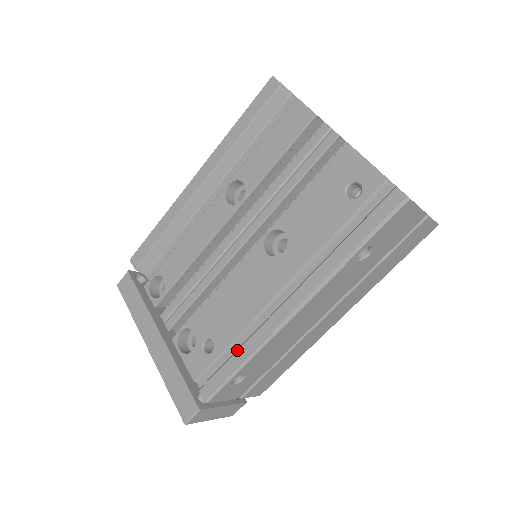
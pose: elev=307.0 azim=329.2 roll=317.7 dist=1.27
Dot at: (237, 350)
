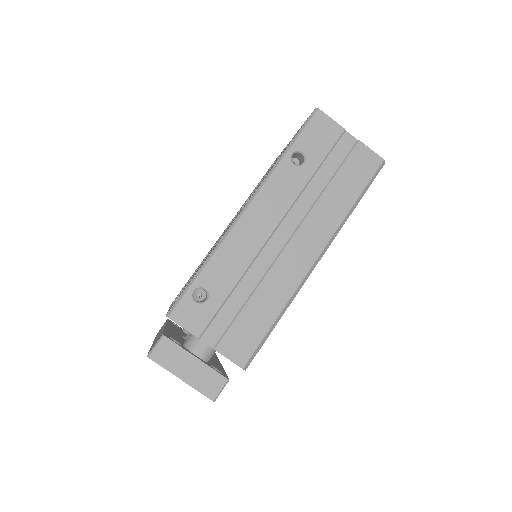
Dot at: occluded
